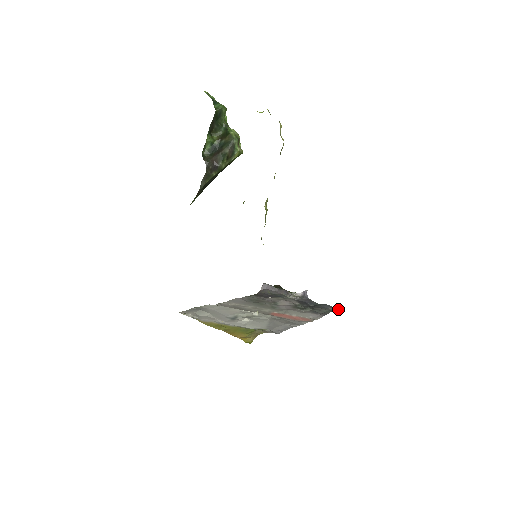
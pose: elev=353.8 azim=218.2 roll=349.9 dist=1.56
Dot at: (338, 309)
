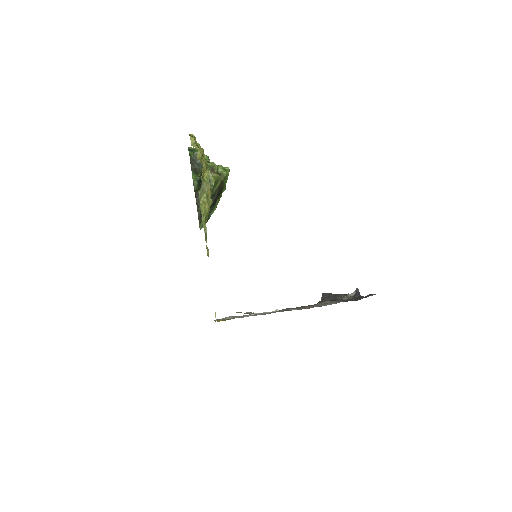
Dot at: (375, 294)
